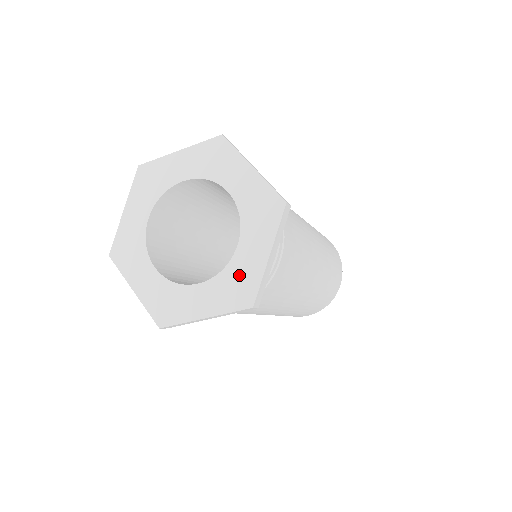
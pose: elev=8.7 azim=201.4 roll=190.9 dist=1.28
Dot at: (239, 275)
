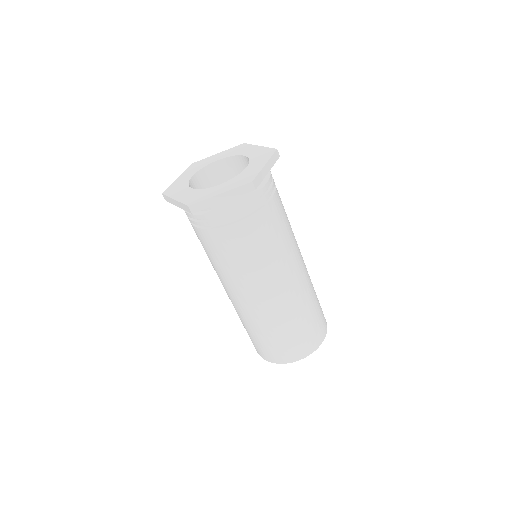
Dot at: (245, 175)
